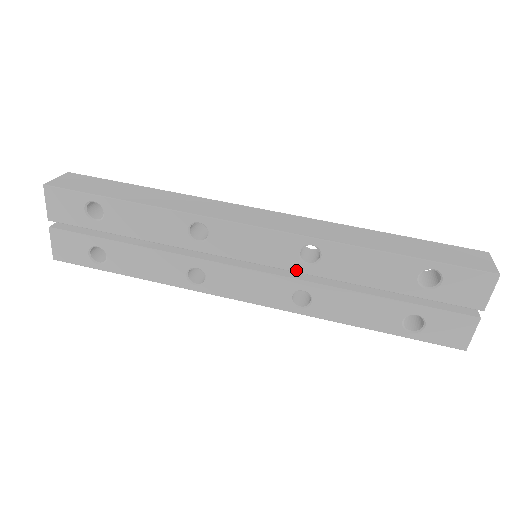
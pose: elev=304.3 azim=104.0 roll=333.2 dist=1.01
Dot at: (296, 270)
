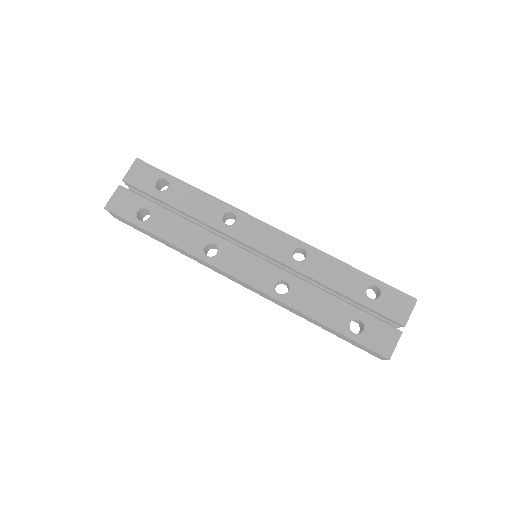
Dot at: (286, 263)
